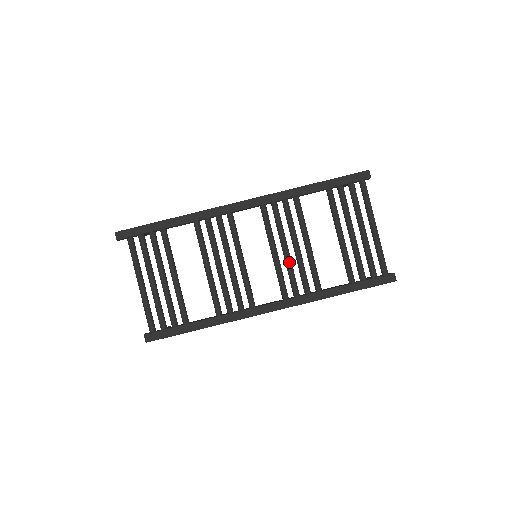
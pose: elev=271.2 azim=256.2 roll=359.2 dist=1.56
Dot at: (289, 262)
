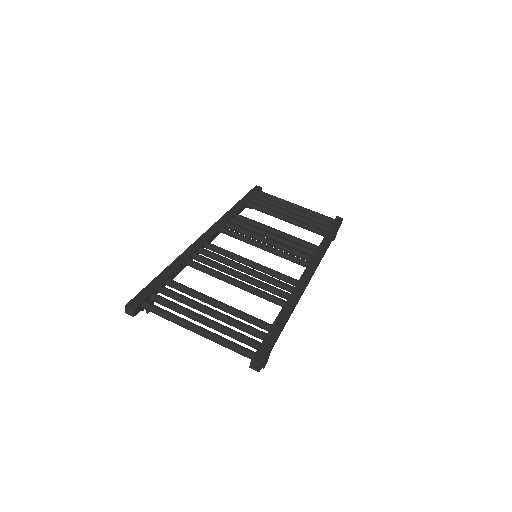
Dot at: (280, 244)
